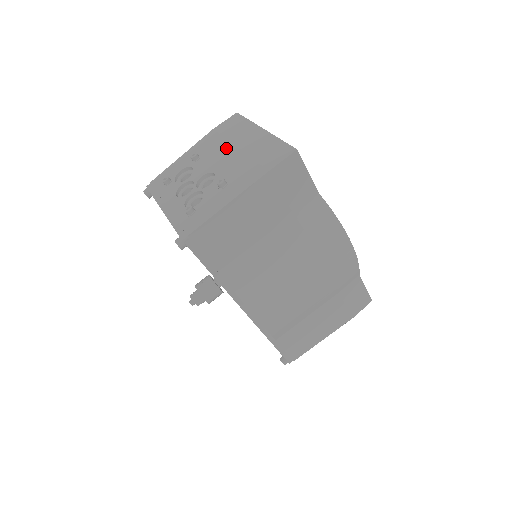
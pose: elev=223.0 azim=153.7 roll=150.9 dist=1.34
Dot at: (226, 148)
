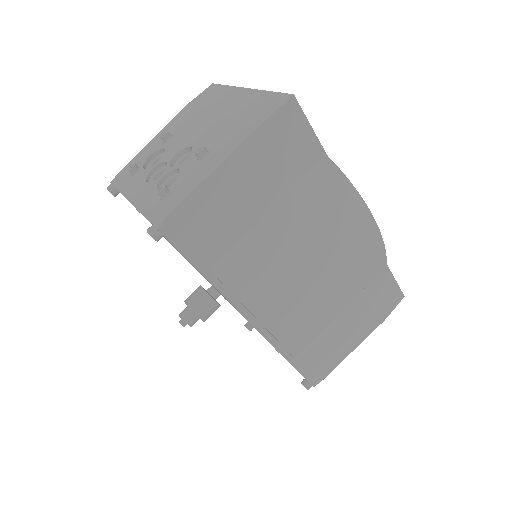
Dot at: (203, 118)
